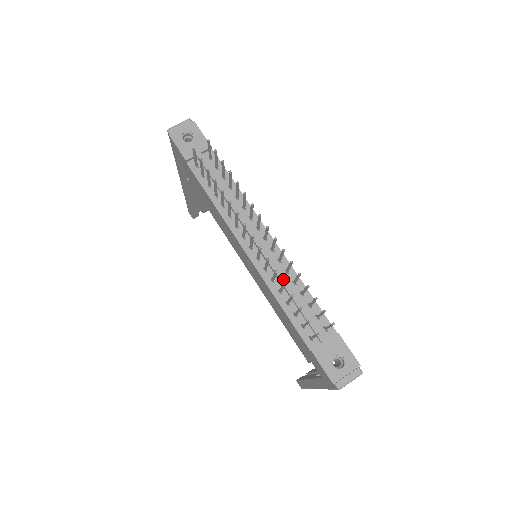
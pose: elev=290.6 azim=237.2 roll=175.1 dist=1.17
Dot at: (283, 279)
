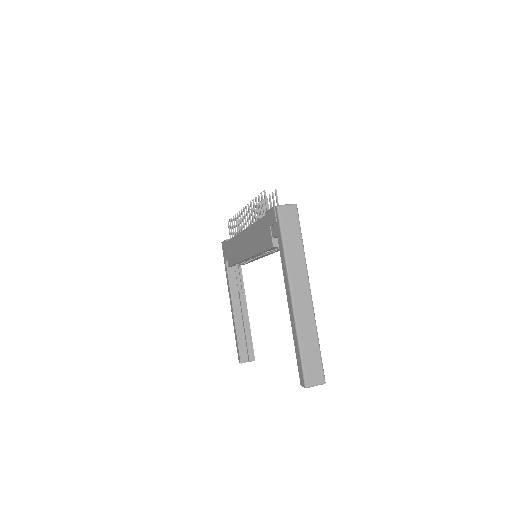
Dot at: occluded
